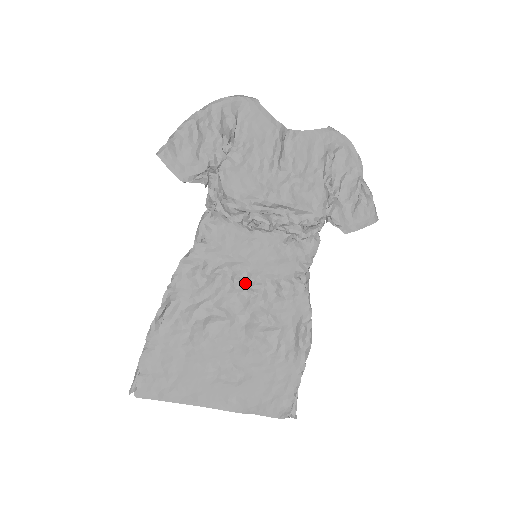
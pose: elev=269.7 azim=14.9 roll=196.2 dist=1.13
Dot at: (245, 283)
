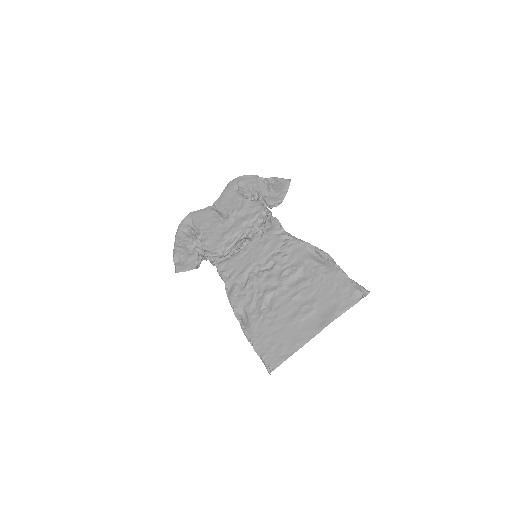
Dot at: (264, 270)
